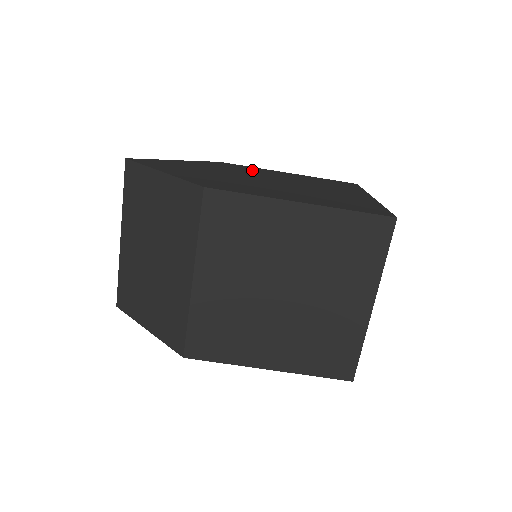
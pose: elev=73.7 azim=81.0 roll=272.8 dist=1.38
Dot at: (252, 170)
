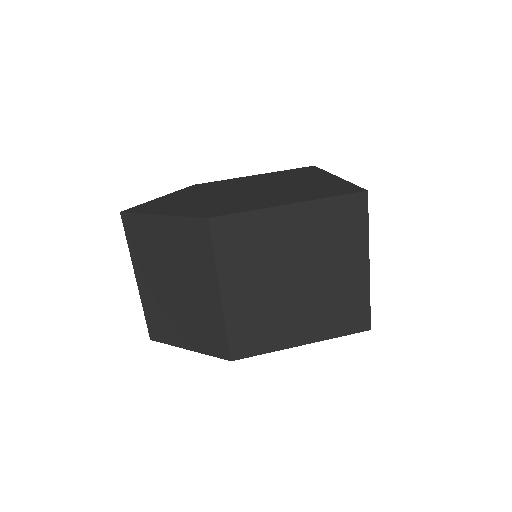
Dot at: (226, 184)
